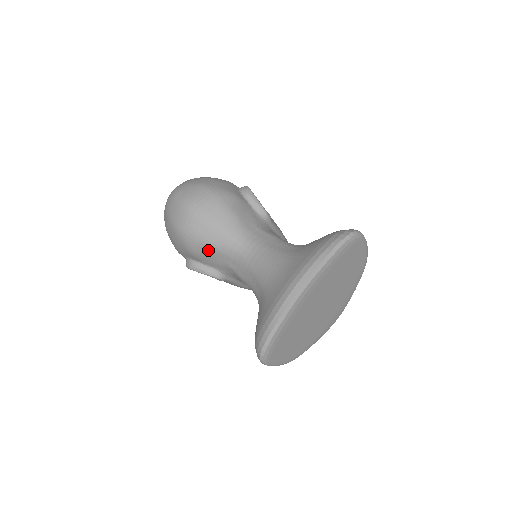
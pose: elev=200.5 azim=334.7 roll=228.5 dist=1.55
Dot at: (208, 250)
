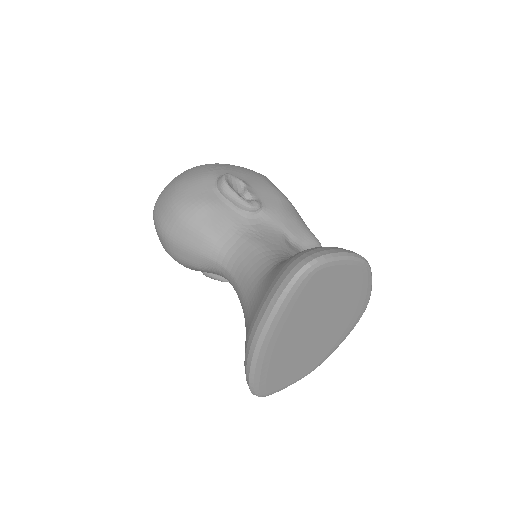
Dot at: (199, 270)
